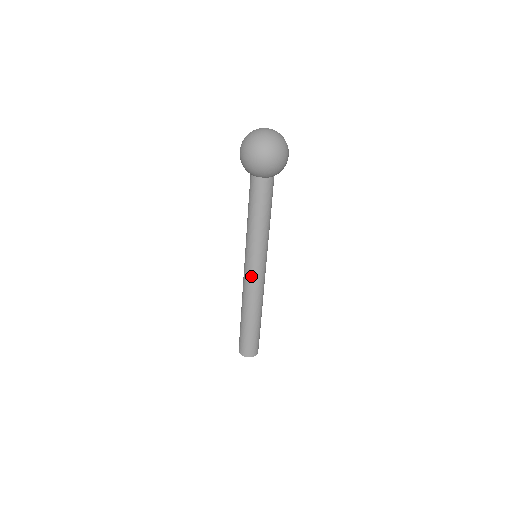
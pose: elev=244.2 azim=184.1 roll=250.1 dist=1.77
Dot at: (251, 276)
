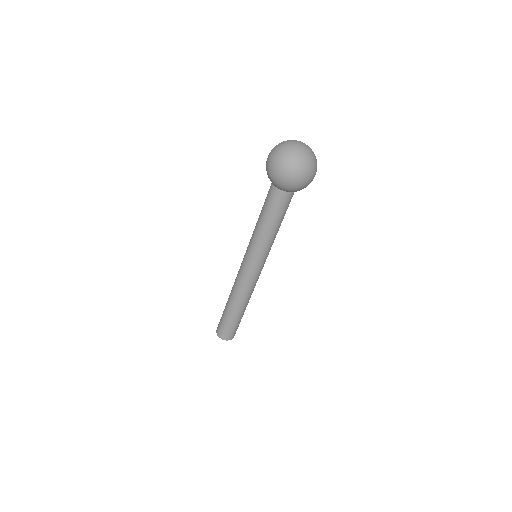
Dot at: (246, 274)
